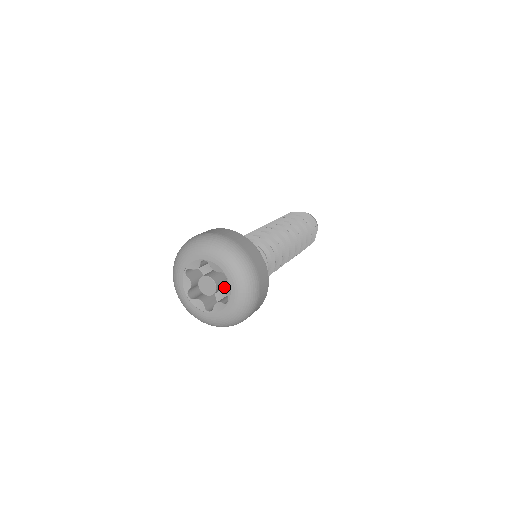
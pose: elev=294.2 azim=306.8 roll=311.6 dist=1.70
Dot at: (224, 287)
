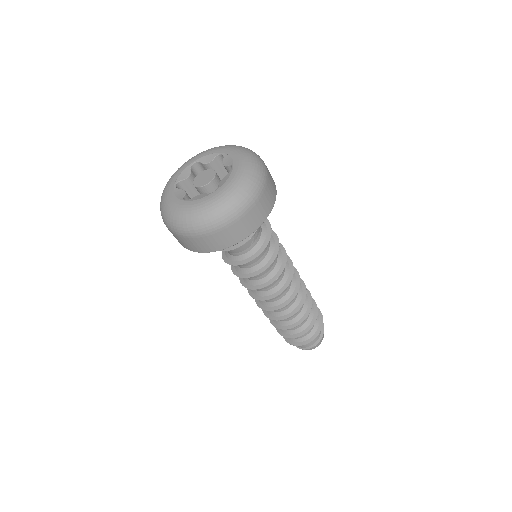
Dot at: (222, 179)
